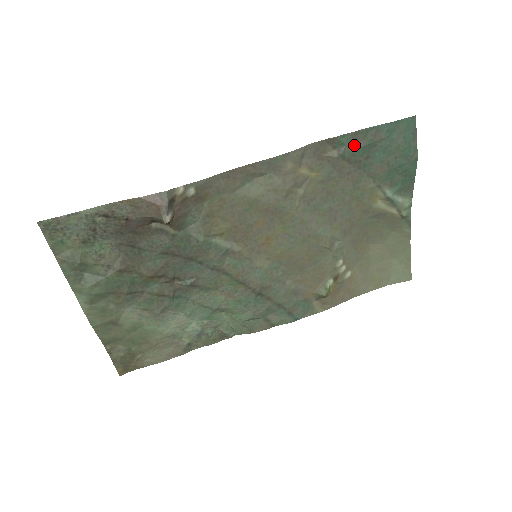
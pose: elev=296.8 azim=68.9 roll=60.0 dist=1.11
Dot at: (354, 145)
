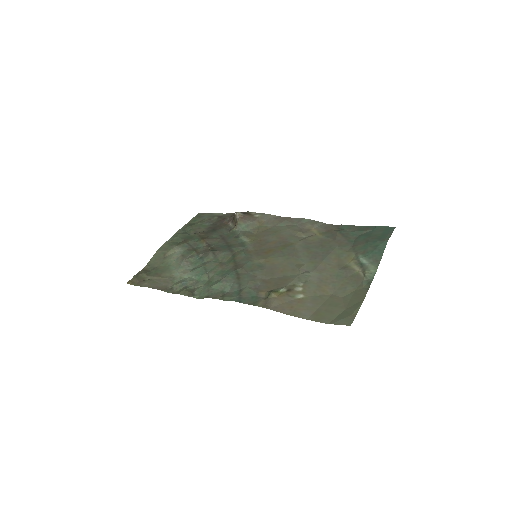
Dot at: (350, 230)
